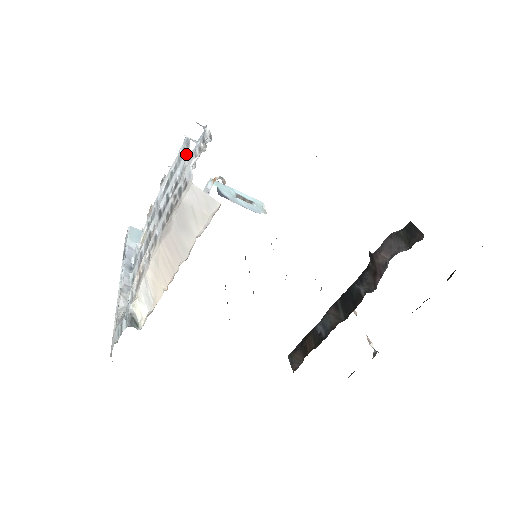
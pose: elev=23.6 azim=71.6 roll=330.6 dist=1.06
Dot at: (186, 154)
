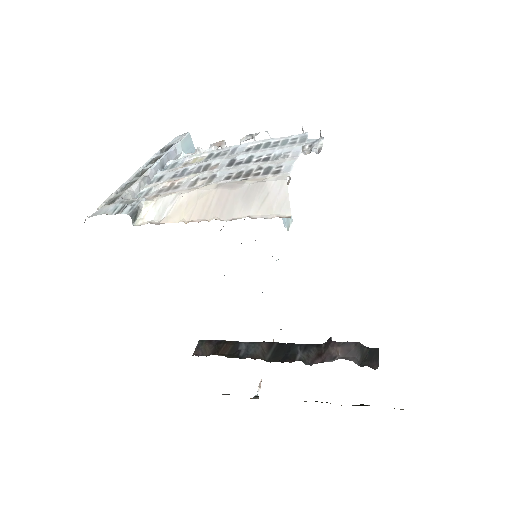
Dot at: (297, 147)
